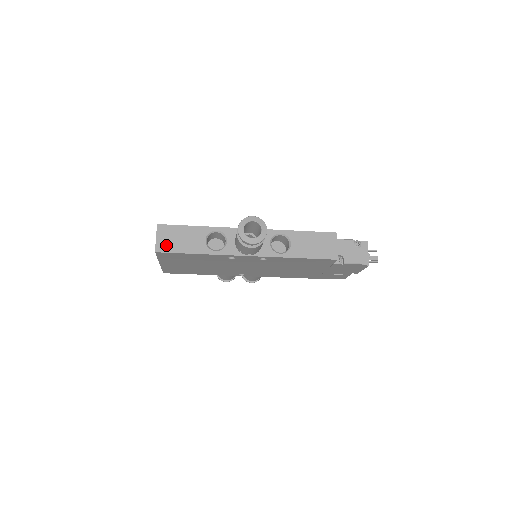
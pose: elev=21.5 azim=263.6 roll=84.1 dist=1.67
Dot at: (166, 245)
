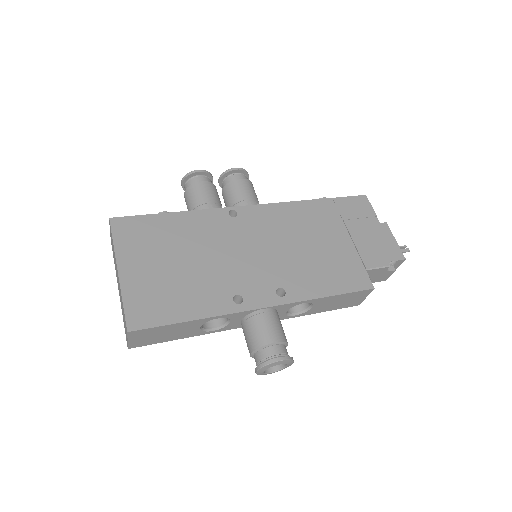
Dot at: (143, 342)
